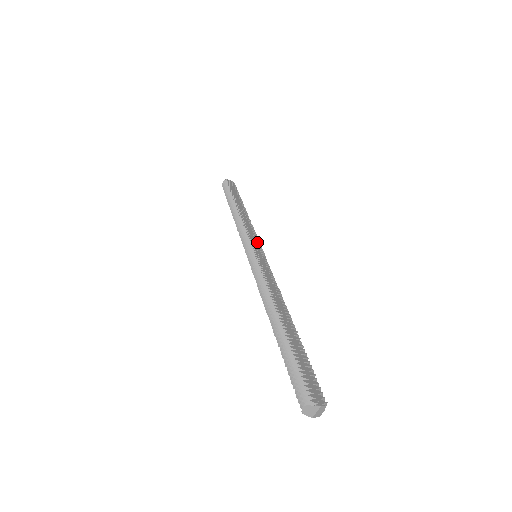
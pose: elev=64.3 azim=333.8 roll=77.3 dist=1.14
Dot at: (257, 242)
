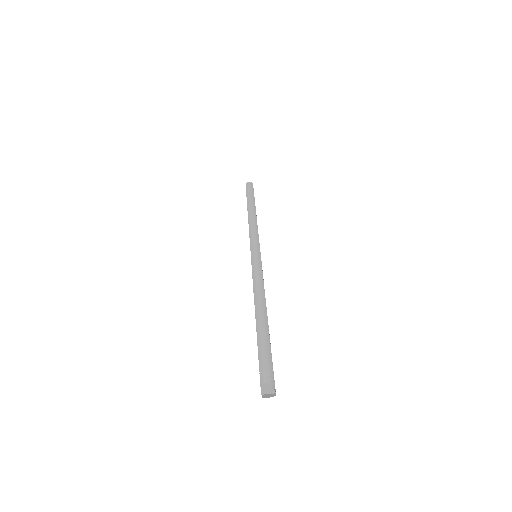
Dot at: occluded
